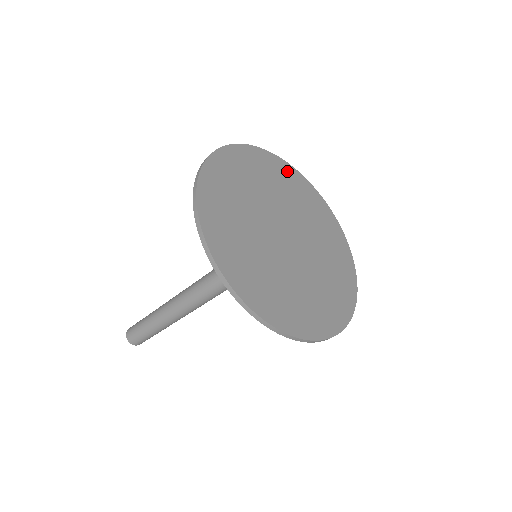
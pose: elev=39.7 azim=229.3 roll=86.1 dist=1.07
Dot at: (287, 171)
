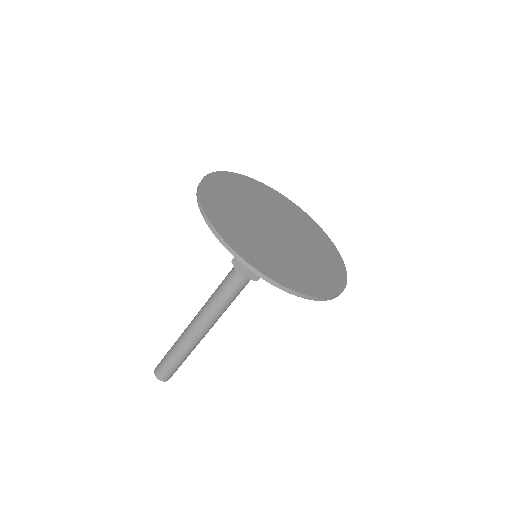
Dot at: (292, 206)
